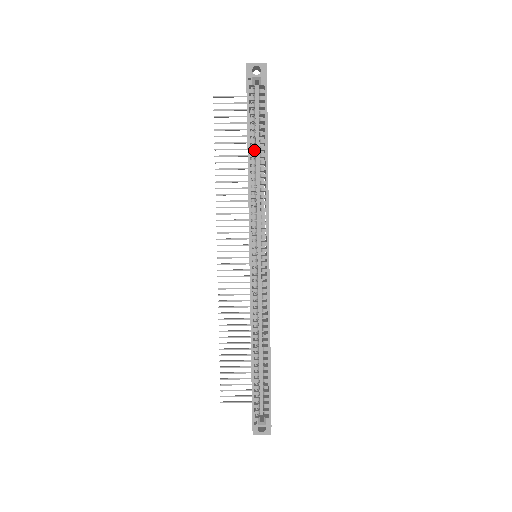
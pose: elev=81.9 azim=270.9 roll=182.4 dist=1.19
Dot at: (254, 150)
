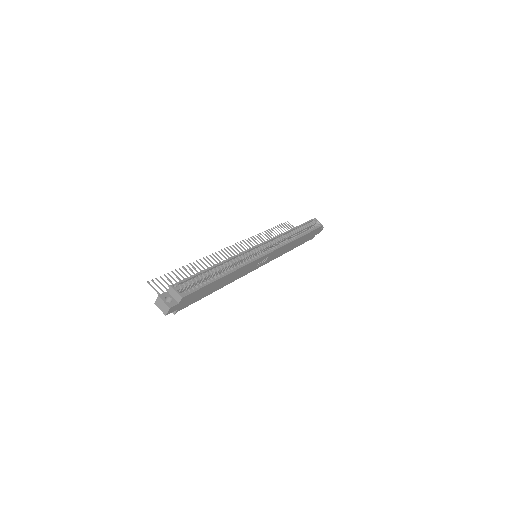
Dot at: (296, 232)
